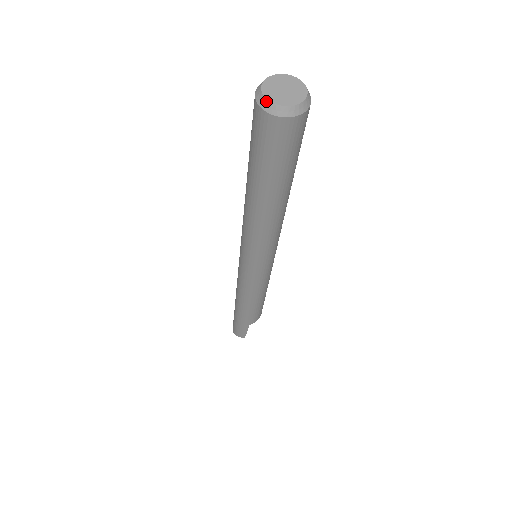
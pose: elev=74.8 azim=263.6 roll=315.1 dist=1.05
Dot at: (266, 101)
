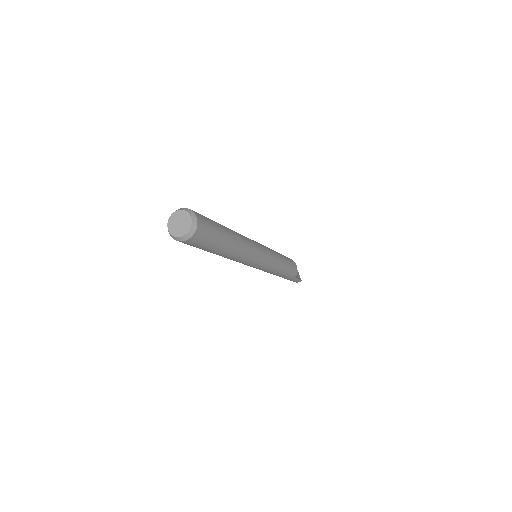
Dot at: (176, 238)
